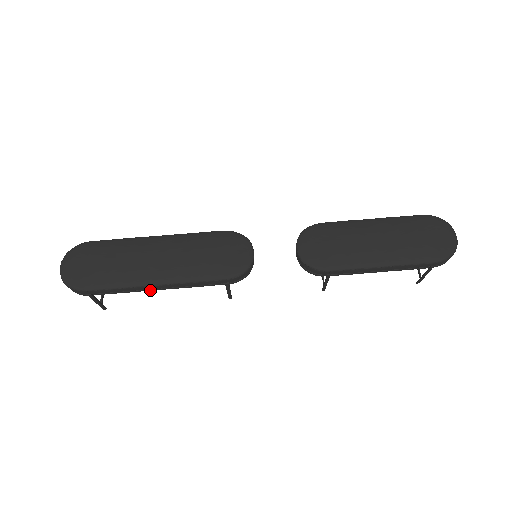
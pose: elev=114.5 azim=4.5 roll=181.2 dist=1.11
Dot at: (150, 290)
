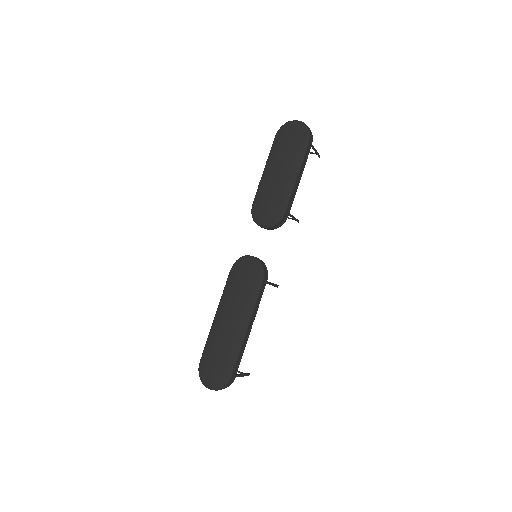
Dot at: occluded
